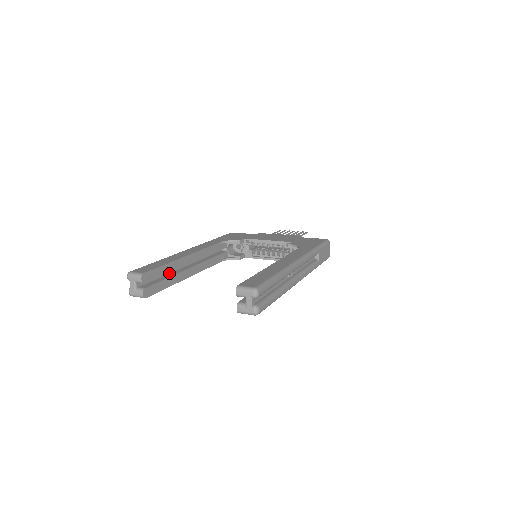
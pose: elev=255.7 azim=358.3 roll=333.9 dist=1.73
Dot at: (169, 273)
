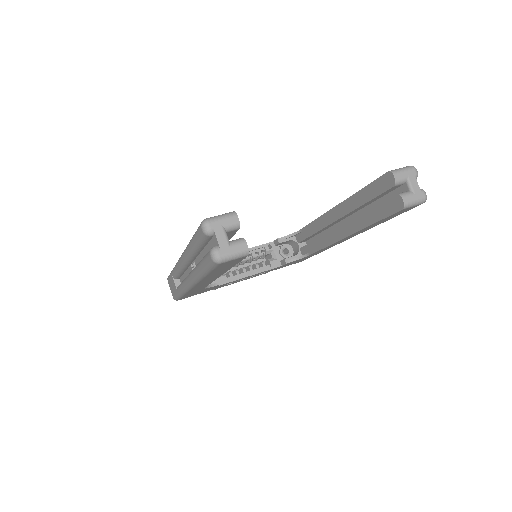
Dot at: occluded
